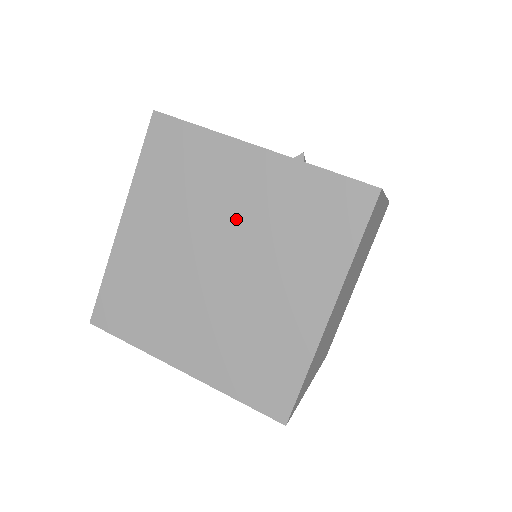
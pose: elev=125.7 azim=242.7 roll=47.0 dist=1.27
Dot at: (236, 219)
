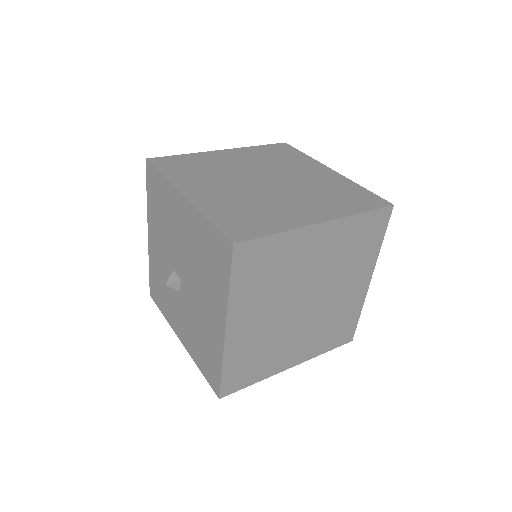
Dot at: (295, 177)
